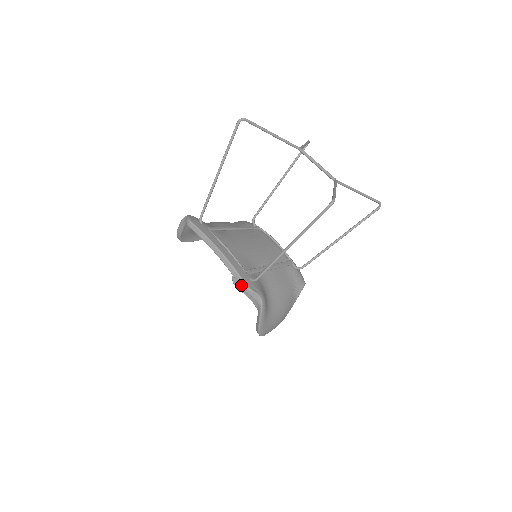
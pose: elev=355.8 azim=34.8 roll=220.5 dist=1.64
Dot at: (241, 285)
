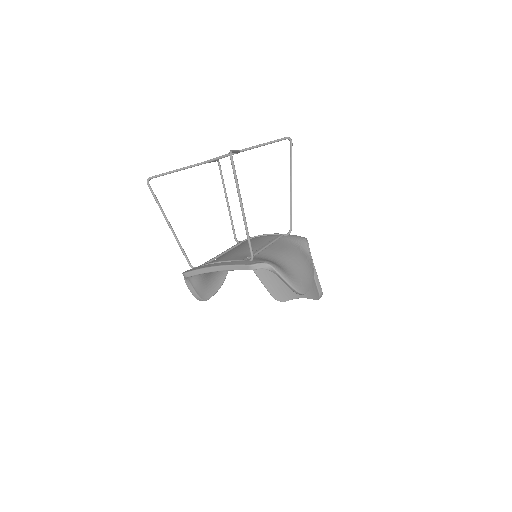
Dot at: (246, 269)
